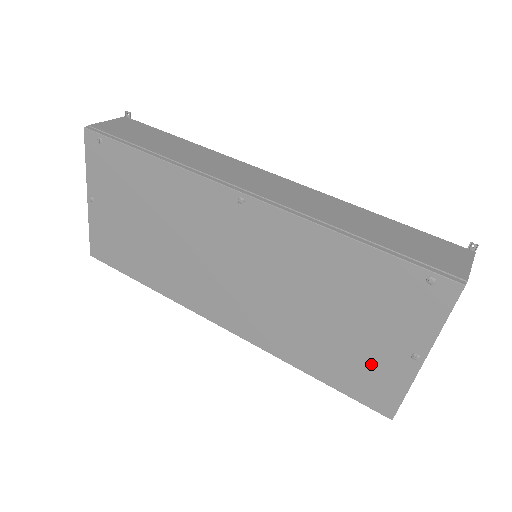
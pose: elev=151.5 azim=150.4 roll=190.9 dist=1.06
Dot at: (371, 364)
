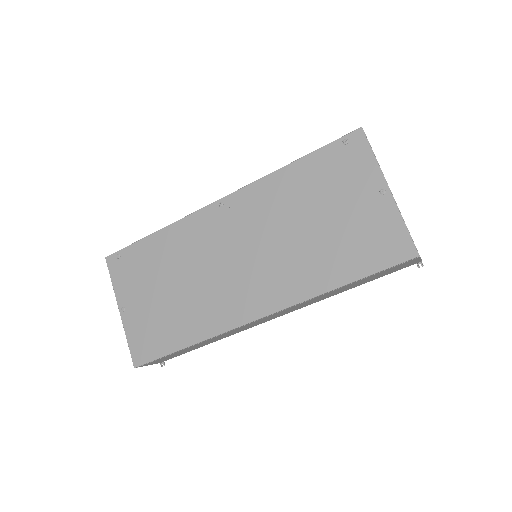
Dot at: (367, 227)
